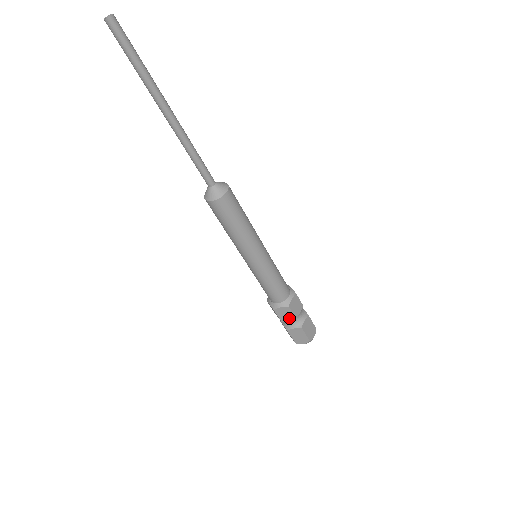
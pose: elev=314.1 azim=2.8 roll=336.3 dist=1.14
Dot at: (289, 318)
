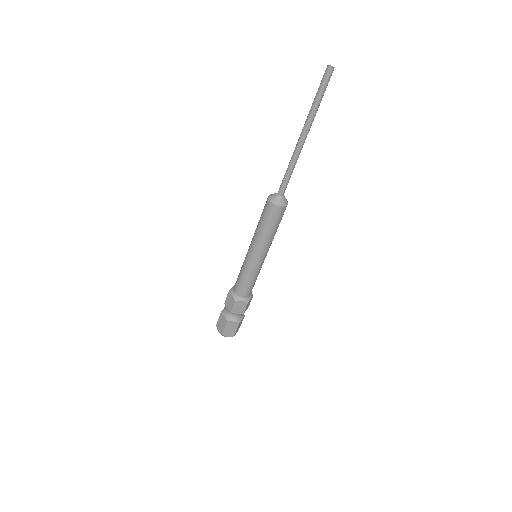
Dot at: (239, 312)
